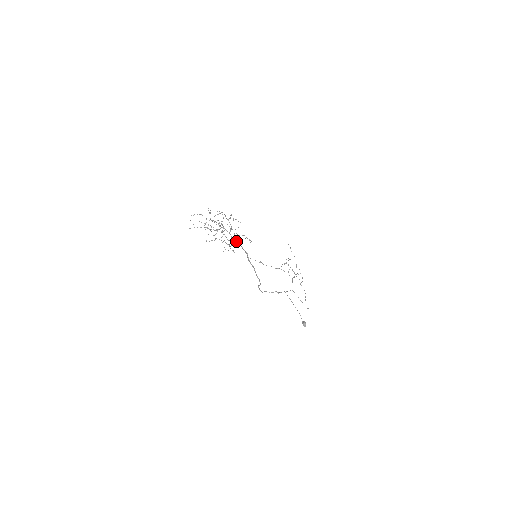
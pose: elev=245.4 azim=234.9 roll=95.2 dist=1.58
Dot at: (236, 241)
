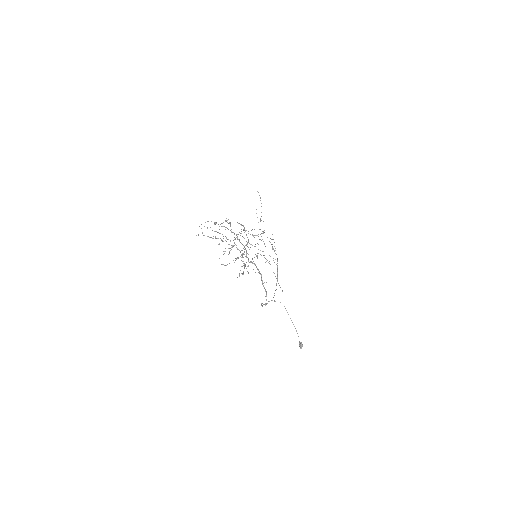
Dot at: occluded
